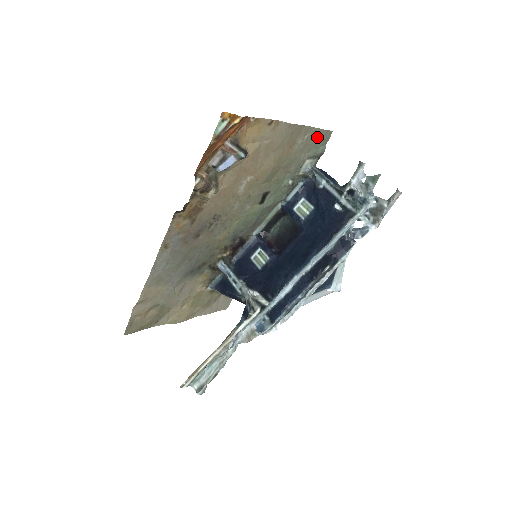
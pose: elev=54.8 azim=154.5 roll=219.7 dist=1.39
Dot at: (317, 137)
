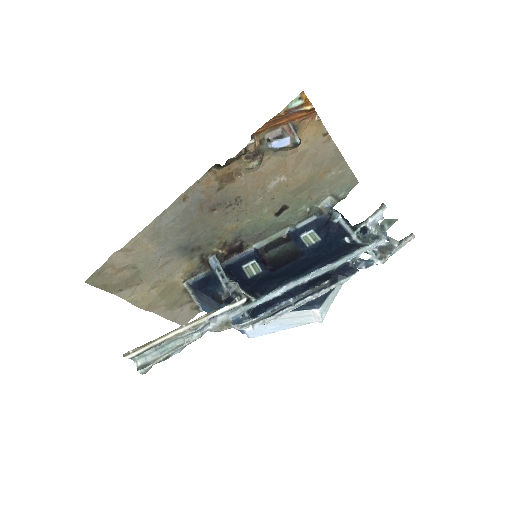
Dot at: (346, 179)
